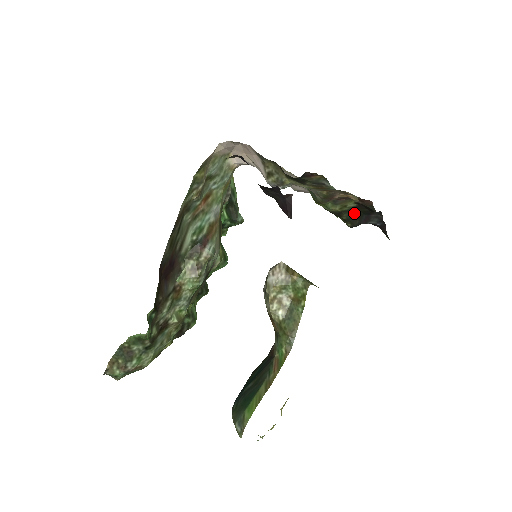
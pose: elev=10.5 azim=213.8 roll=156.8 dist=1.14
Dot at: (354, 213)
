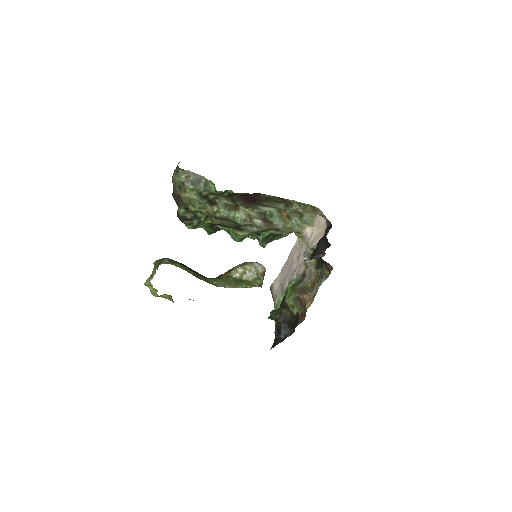
Dot at: (288, 316)
